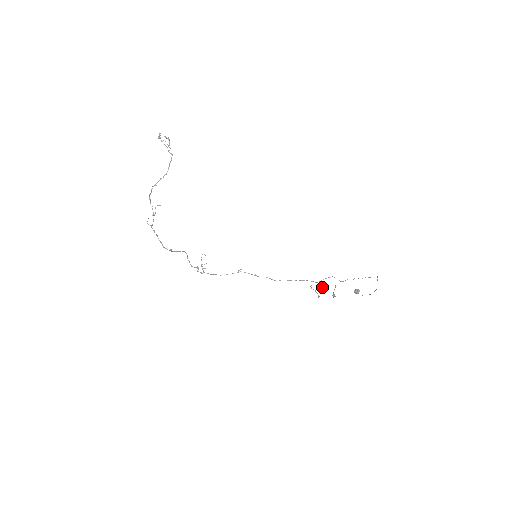
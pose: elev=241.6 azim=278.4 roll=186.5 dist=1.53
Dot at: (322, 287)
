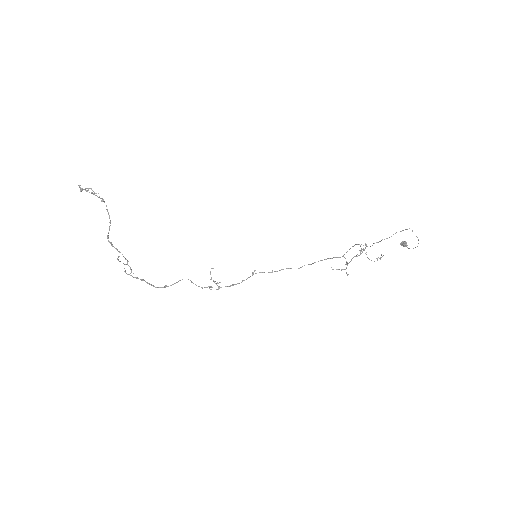
Dot at: occluded
